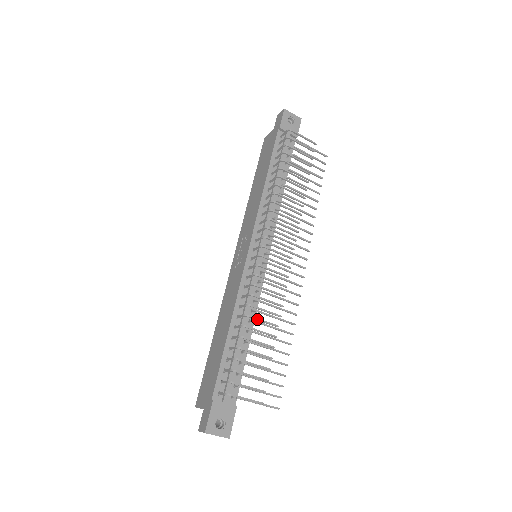
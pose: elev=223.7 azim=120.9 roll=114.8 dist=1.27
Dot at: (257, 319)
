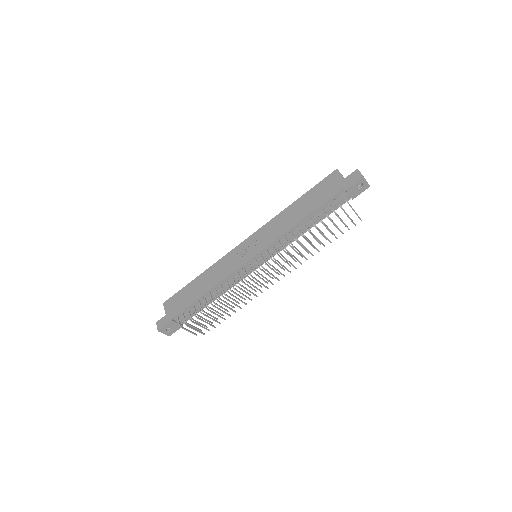
Dot at: (224, 302)
